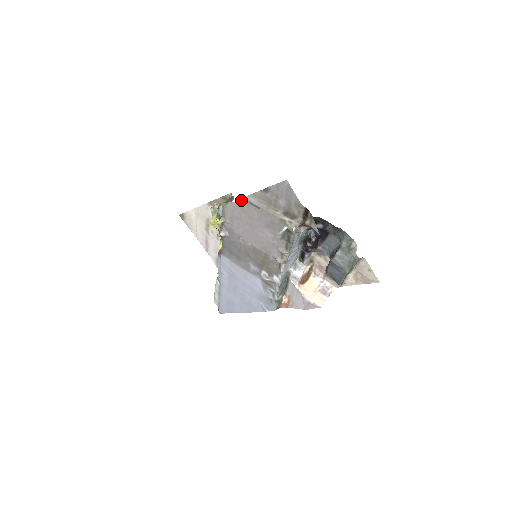
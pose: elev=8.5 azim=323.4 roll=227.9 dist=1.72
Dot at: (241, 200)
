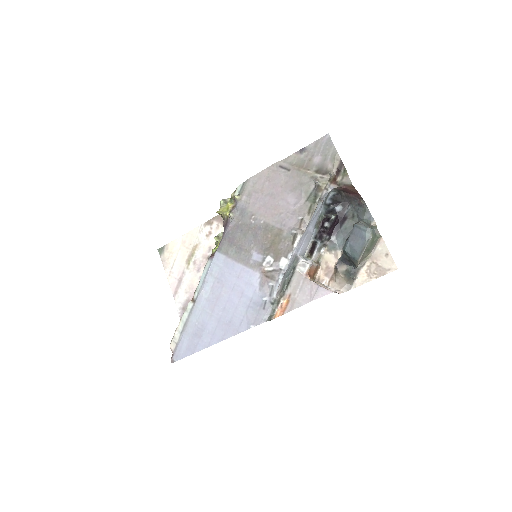
Dot at: (270, 167)
